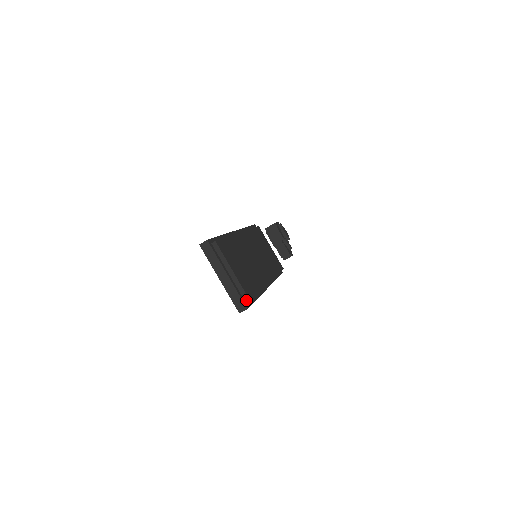
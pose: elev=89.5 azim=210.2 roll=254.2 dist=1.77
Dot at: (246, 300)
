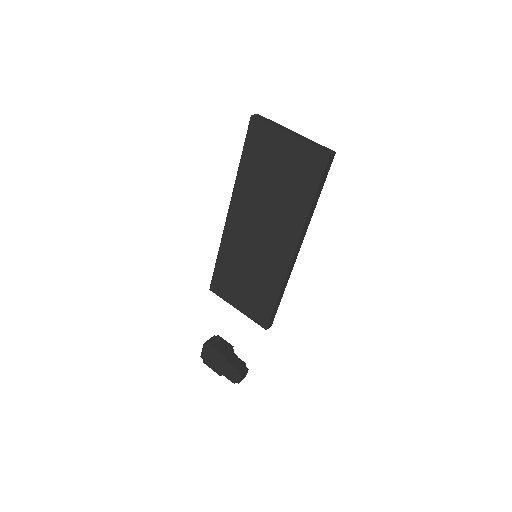
Dot at: occluded
